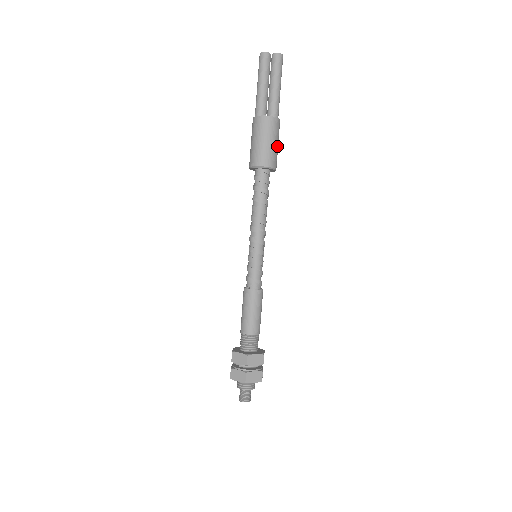
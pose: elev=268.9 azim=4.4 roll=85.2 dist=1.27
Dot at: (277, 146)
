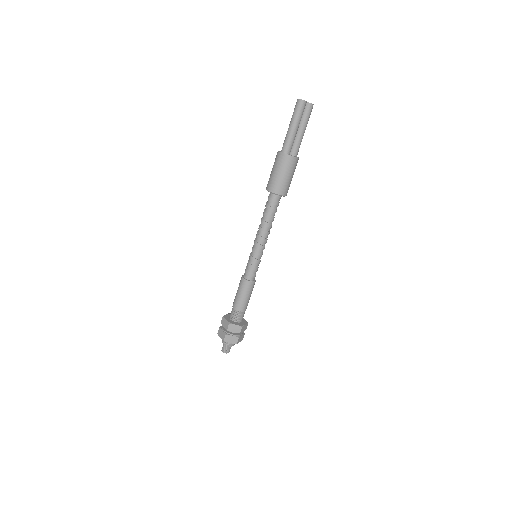
Dot at: occluded
